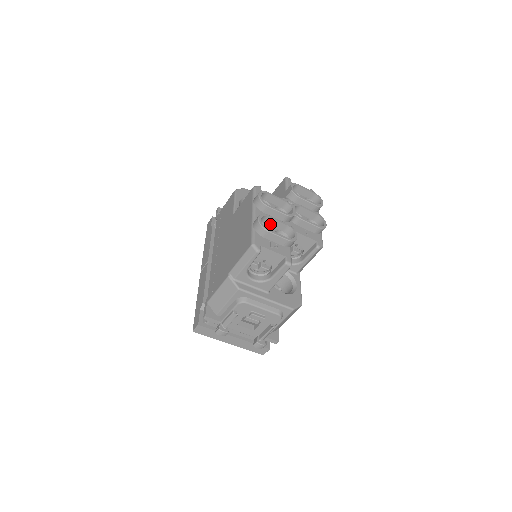
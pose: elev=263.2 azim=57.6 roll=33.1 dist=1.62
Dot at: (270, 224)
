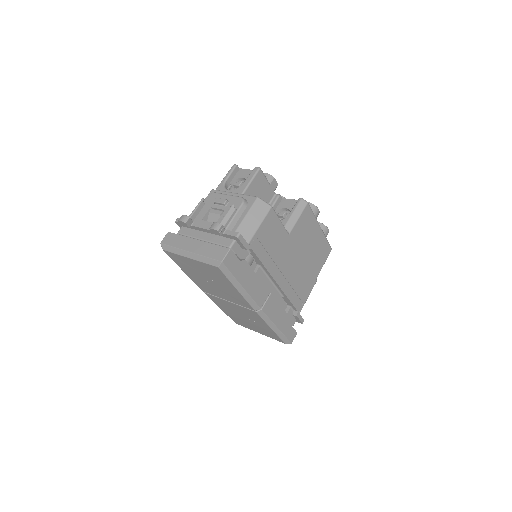
Dot at: occluded
